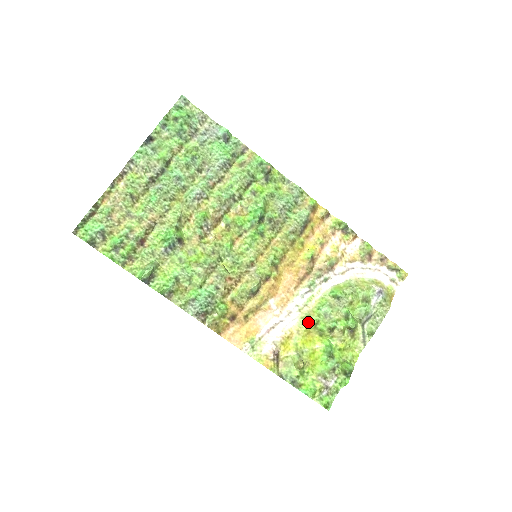
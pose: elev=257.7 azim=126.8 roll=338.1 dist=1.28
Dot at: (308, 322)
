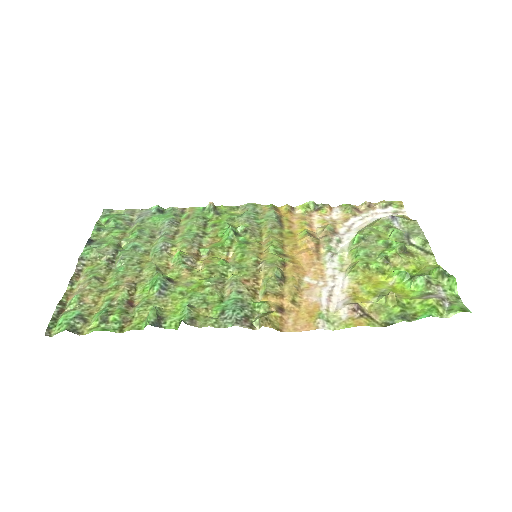
Dot at: (358, 269)
